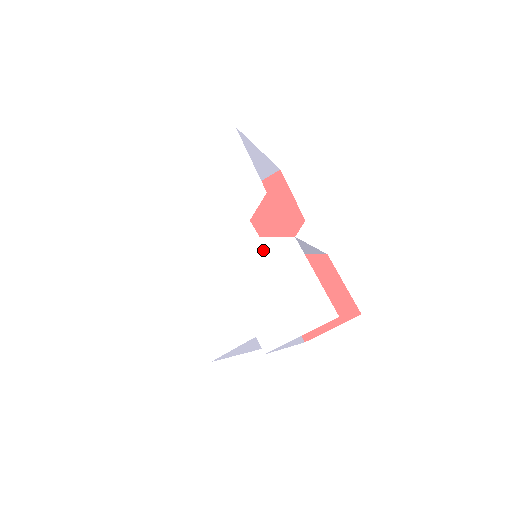
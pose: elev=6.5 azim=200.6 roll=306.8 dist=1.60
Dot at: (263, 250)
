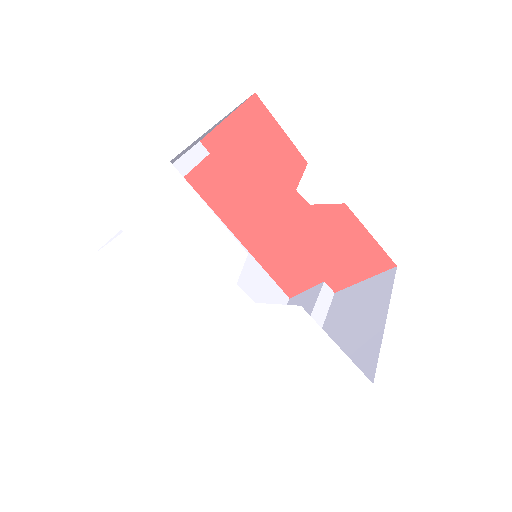
Dot at: (264, 316)
